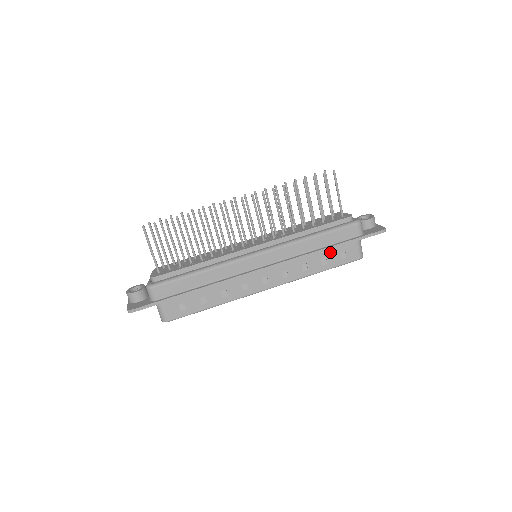
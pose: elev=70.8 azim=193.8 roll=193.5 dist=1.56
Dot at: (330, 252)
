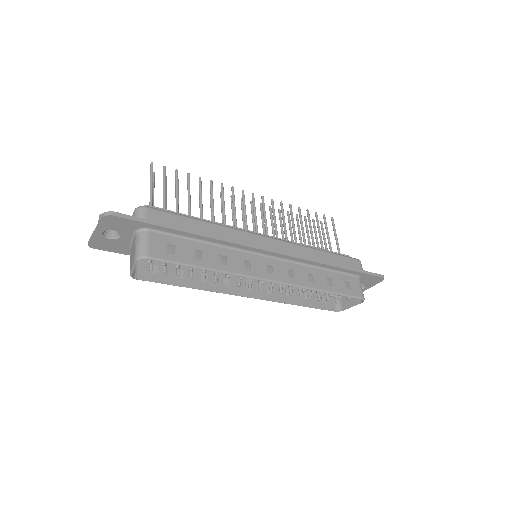
Dot at: (335, 276)
